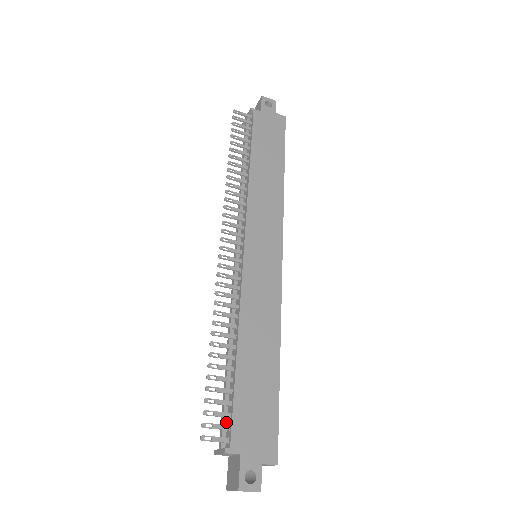
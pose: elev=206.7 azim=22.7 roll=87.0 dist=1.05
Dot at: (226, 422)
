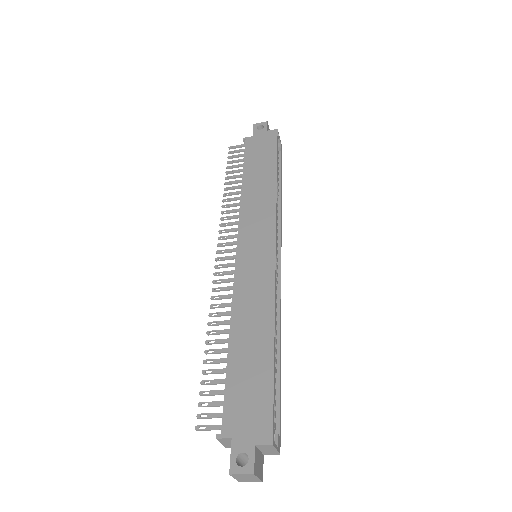
Dot at: occluded
